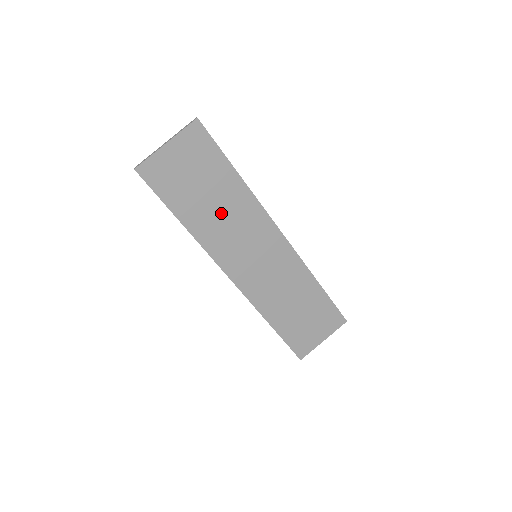
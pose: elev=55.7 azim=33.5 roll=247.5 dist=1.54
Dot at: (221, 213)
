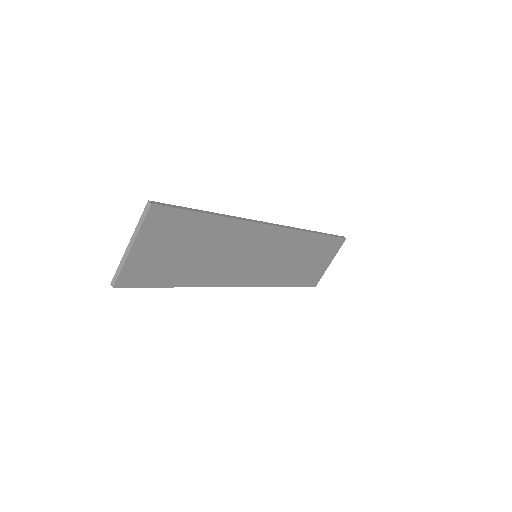
Dot at: (212, 254)
